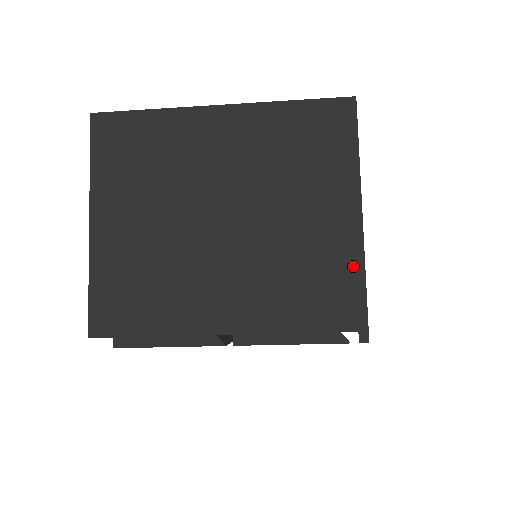
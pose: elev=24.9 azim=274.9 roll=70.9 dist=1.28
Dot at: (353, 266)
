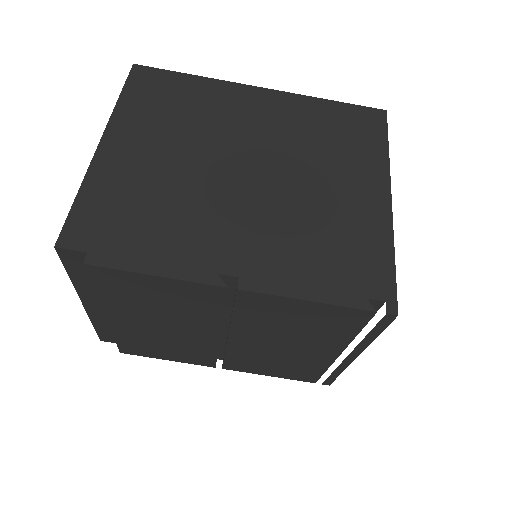
Dot at: (381, 237)
